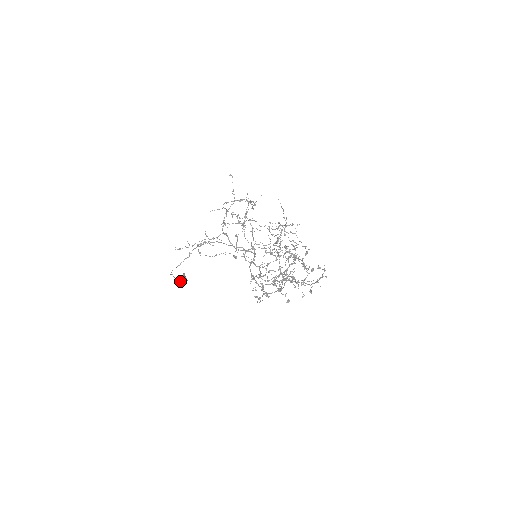
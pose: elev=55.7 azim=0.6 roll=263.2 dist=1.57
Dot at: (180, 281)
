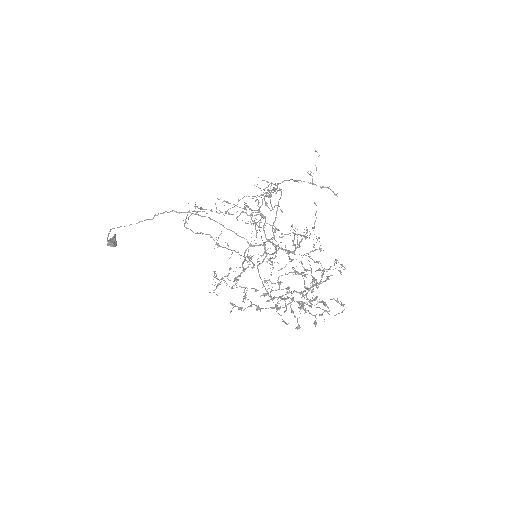
Dot at: (109, 242)
